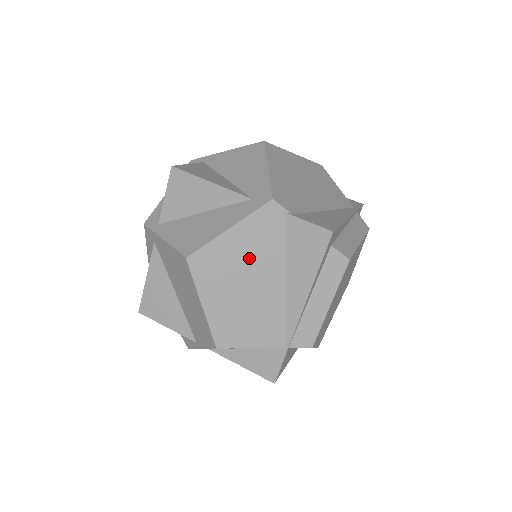
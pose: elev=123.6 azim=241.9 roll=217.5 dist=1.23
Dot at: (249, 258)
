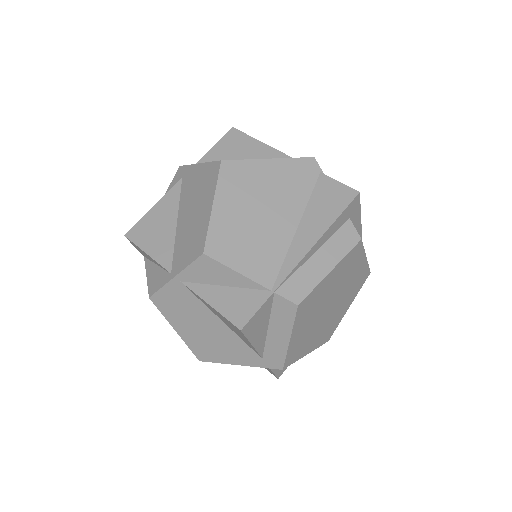
Dot at: (275, 190)
